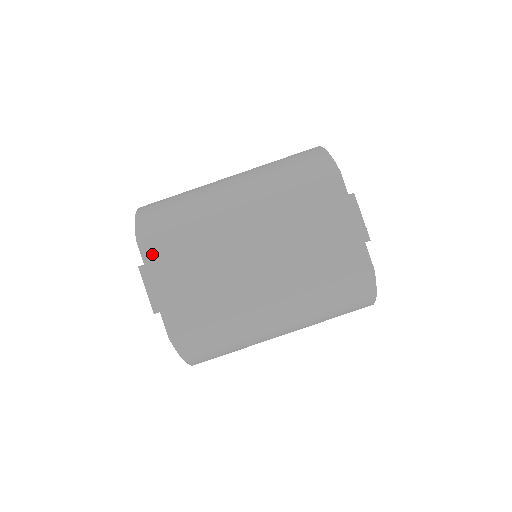
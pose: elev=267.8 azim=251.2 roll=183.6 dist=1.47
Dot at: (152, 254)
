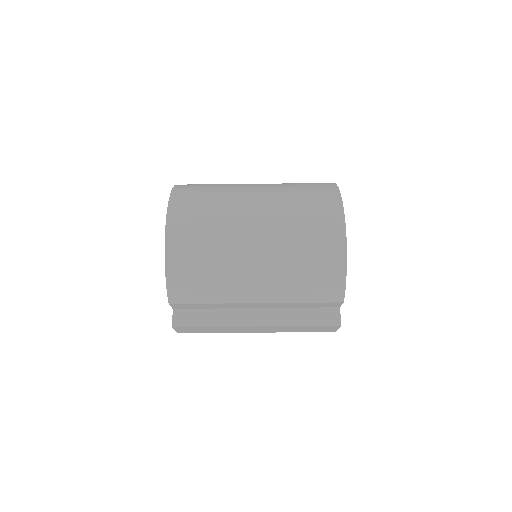
Dot at: (180, 307)
